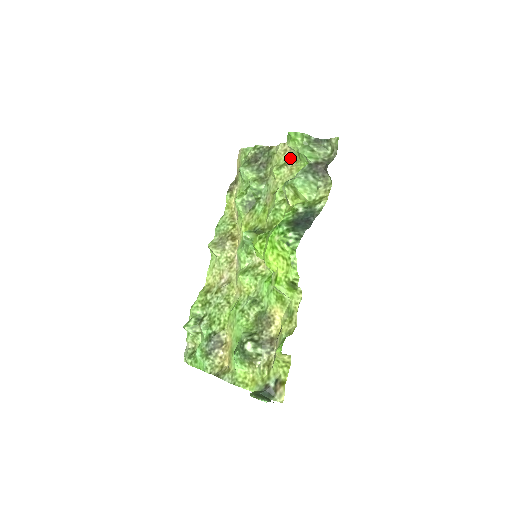
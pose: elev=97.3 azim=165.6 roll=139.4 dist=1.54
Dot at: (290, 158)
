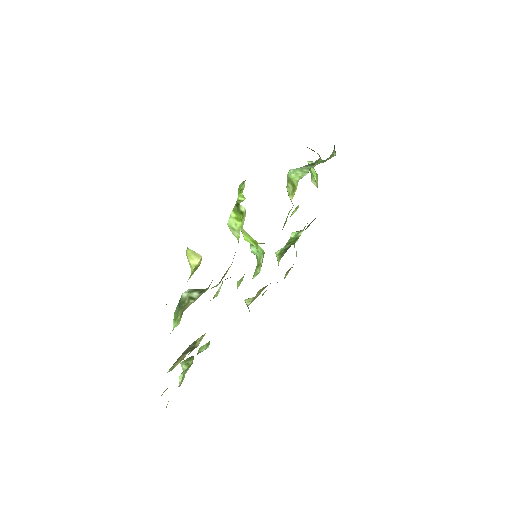
Dot at: occluded
